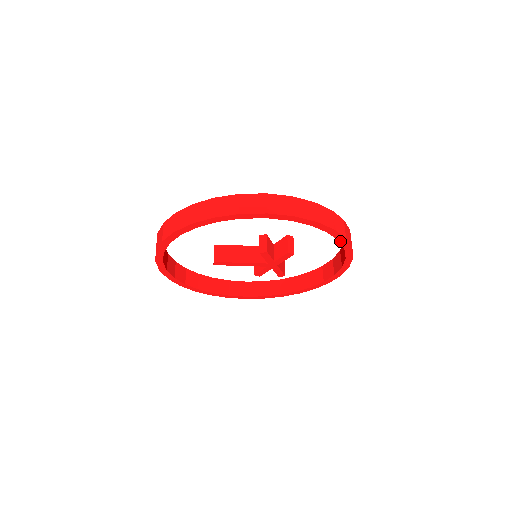
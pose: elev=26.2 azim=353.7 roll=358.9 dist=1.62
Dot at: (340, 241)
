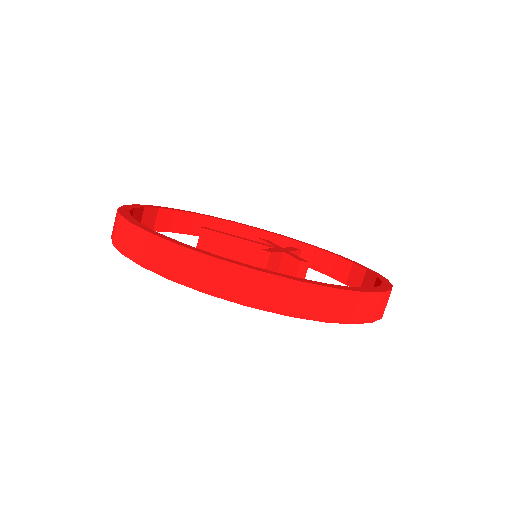
Dot at: occluded
